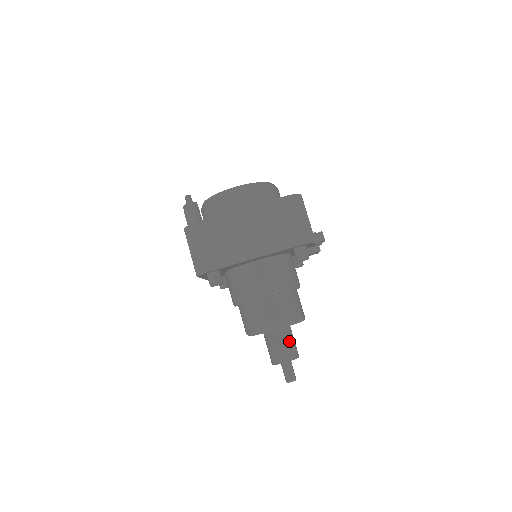
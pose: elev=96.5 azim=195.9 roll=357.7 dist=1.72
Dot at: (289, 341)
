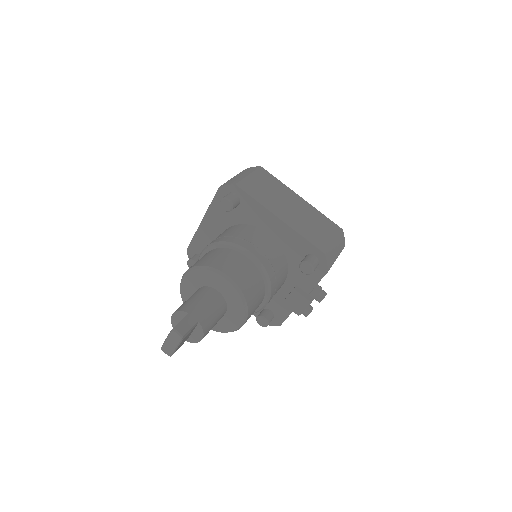
Dot at: (215, 312)
